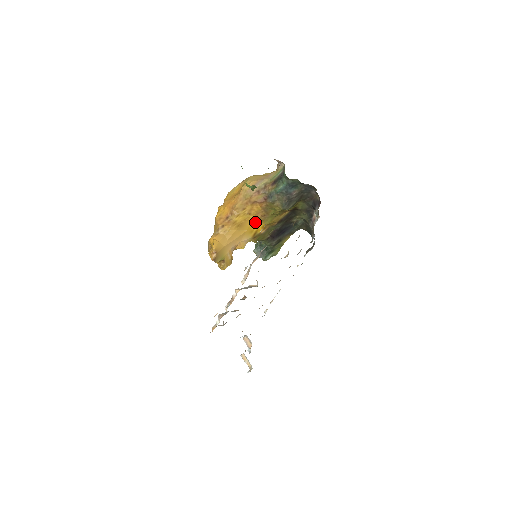
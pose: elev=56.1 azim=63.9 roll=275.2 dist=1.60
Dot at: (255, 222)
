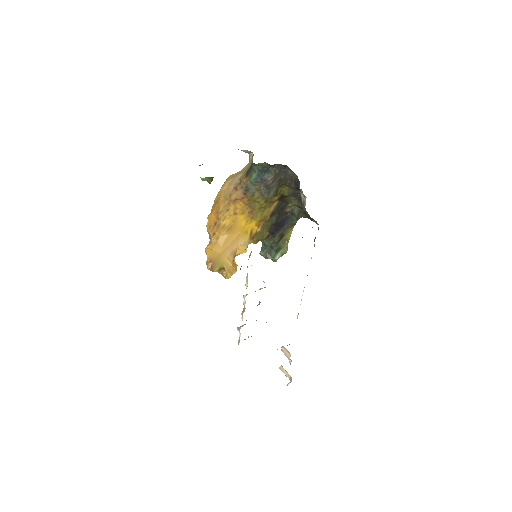
Dot at: (245, 221)
